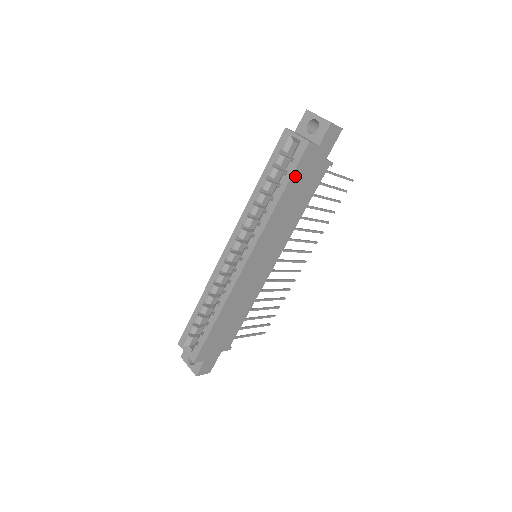
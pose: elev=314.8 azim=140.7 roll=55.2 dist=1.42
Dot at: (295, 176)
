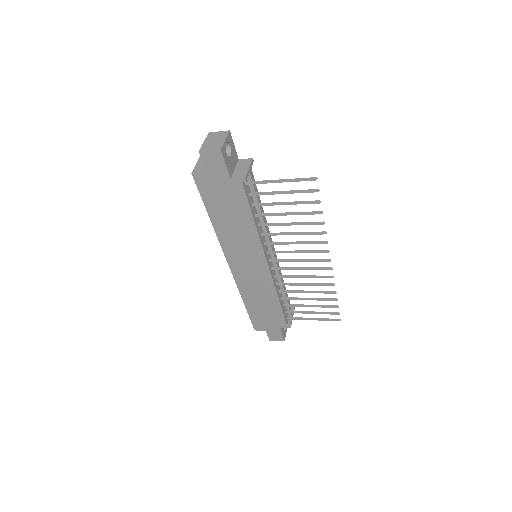
Dot at: (207, 200)
